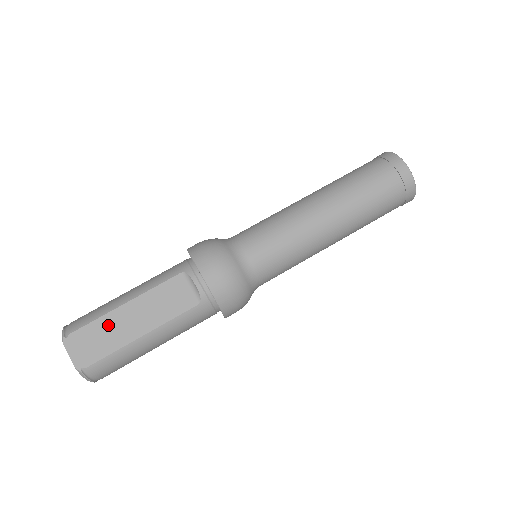
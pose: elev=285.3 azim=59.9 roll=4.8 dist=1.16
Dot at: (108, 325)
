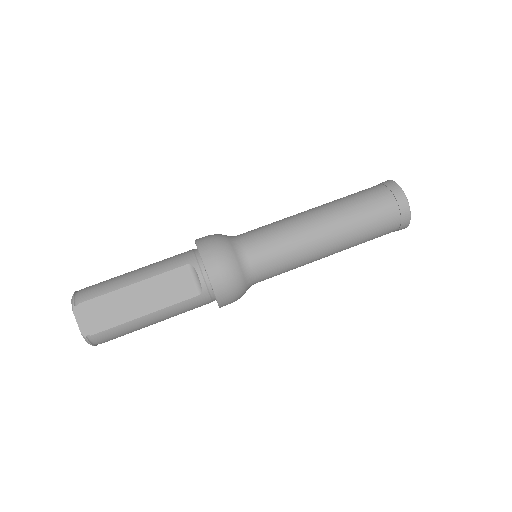
Dot at: (115, 301)
